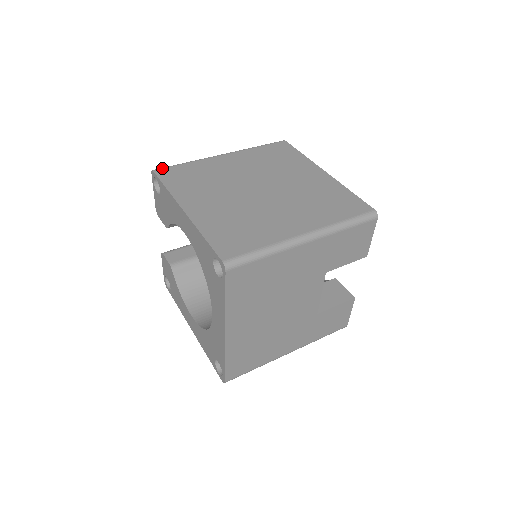
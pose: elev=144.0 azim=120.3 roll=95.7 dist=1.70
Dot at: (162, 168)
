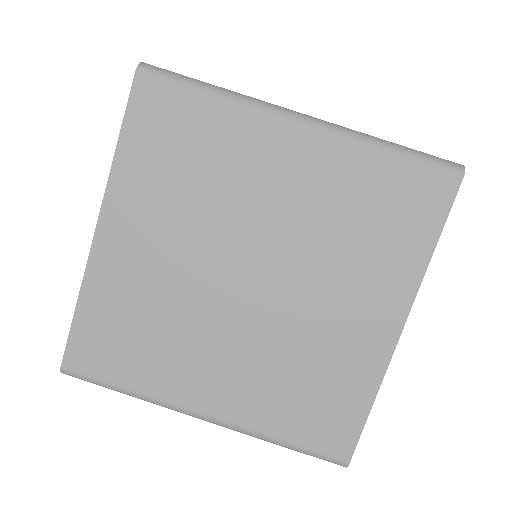
Dot at: (156, 77)
